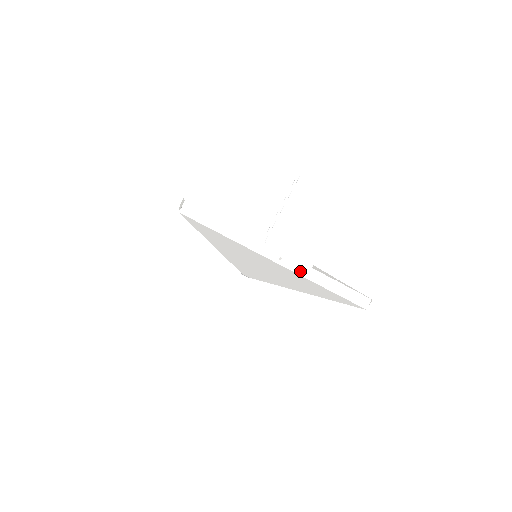
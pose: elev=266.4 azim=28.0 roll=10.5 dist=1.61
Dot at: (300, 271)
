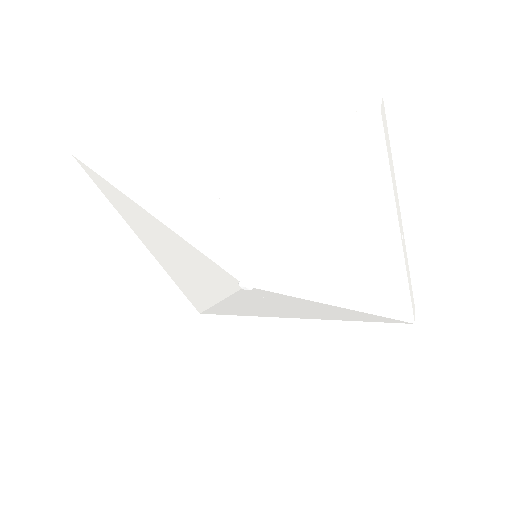
Dot at: (236, 126)
